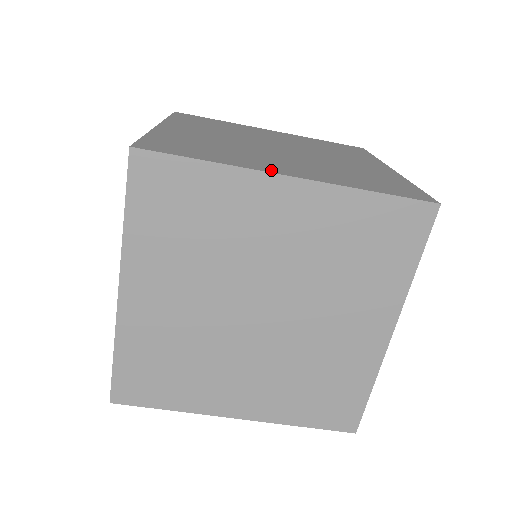
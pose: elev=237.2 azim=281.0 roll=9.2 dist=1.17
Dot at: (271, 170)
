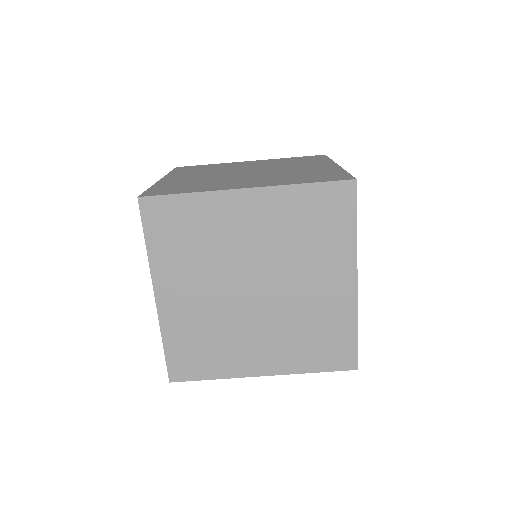
Dot at: (233, 188)
